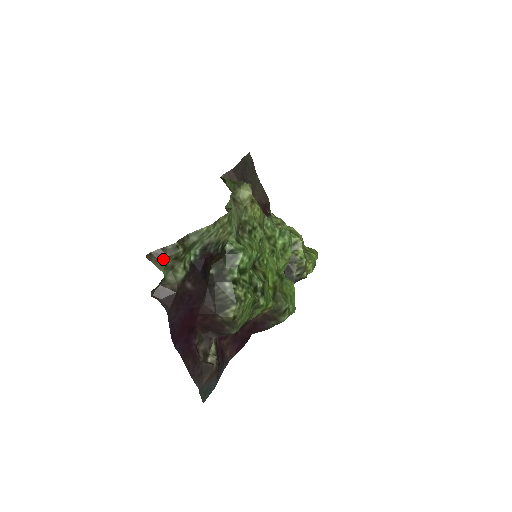
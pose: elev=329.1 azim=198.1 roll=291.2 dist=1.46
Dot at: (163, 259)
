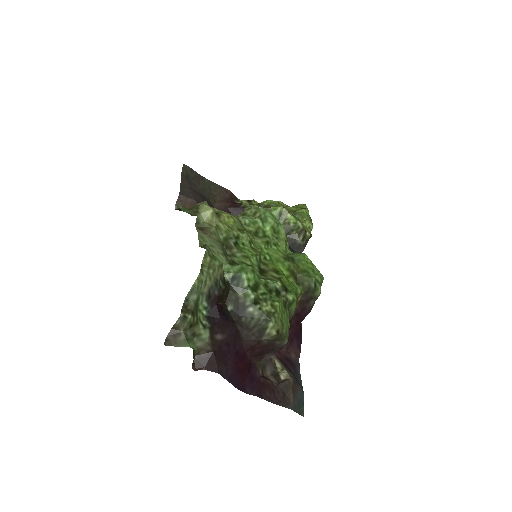
Dot at: (181, 336)
